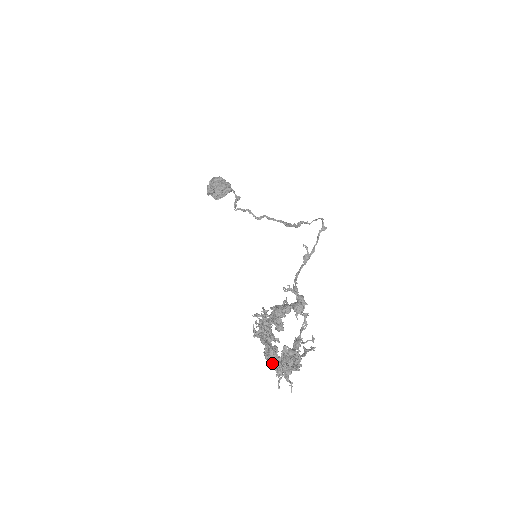
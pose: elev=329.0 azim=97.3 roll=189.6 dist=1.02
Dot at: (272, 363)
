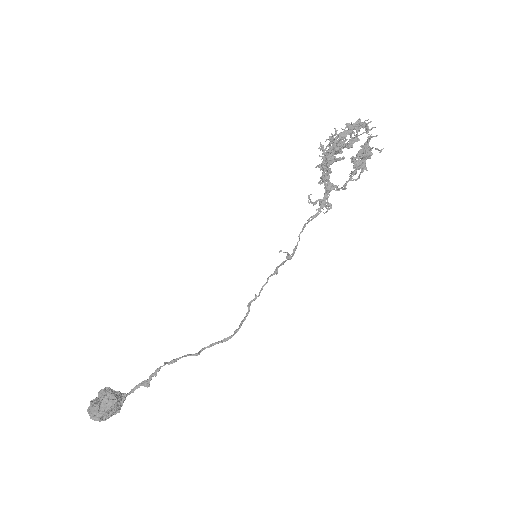
Dot at: (358, 122)
